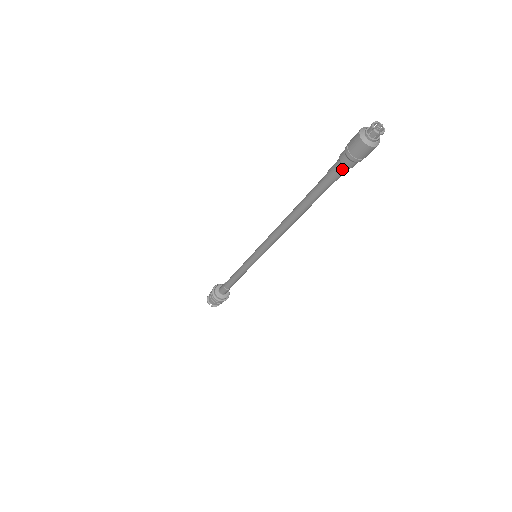
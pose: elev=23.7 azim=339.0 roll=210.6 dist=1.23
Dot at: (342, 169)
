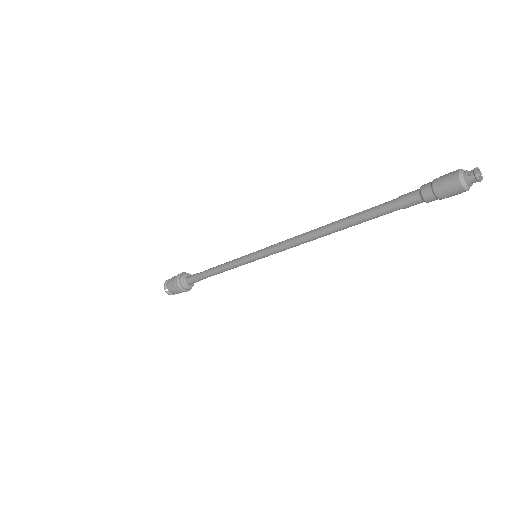
Dot at: (417, 199)
